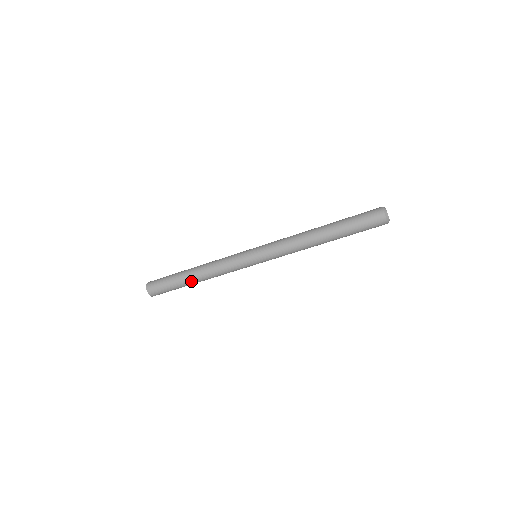
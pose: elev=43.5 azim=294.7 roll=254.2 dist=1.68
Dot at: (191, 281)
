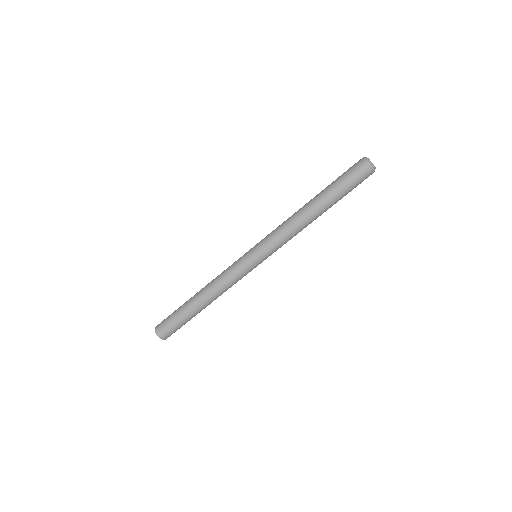
Dot at: (199, 307)
